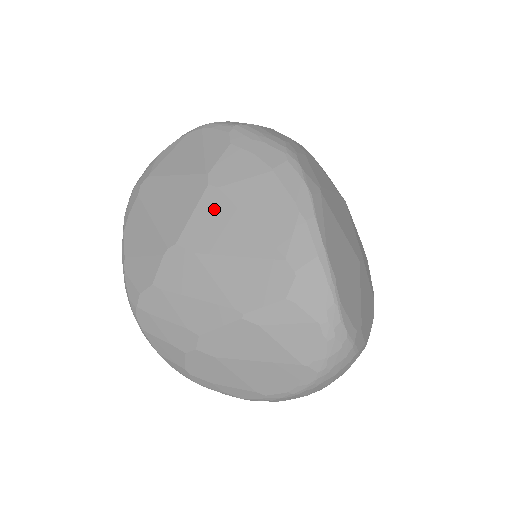
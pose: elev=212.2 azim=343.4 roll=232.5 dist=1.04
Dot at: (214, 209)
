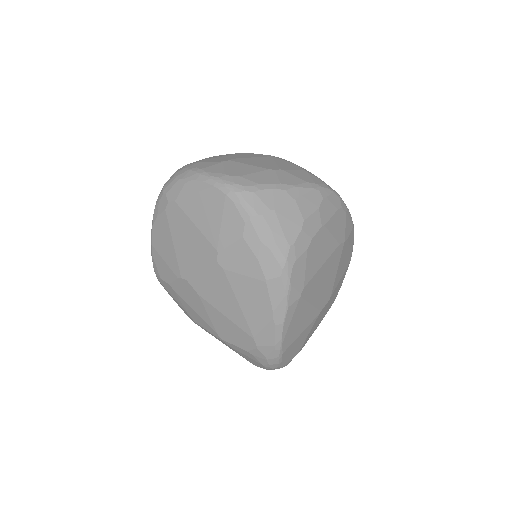
Dot at: (217, 280)
